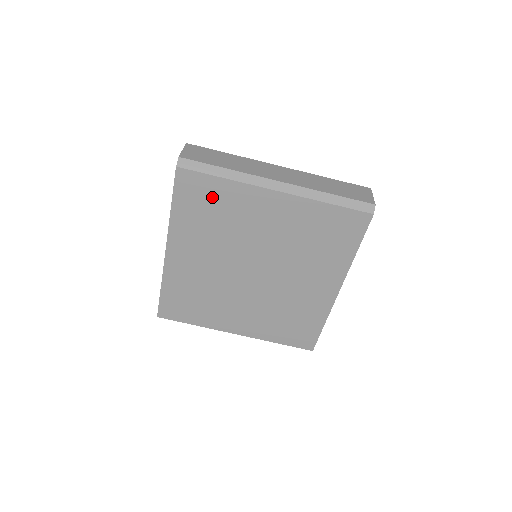
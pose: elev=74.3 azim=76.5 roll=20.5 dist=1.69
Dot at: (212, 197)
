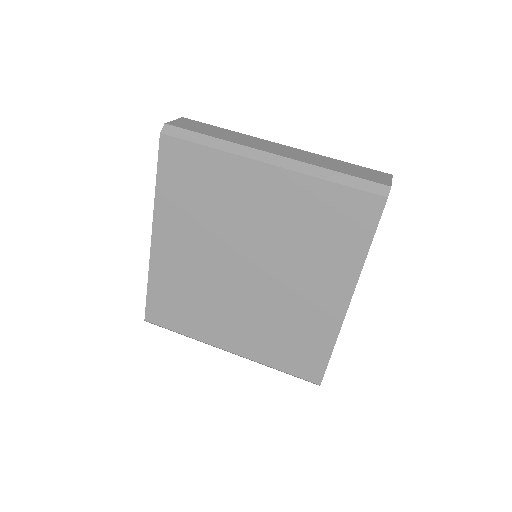
Dot at: (198, 171)
